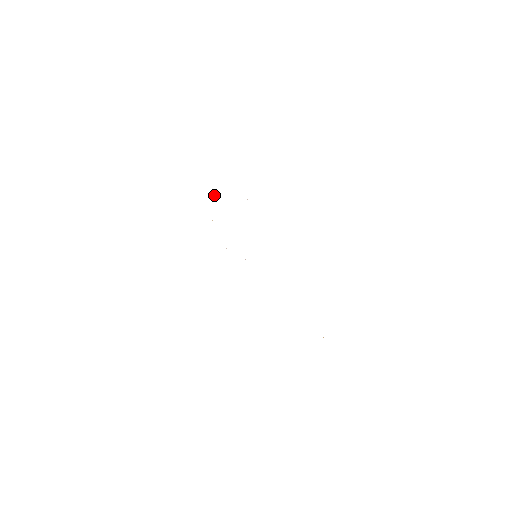
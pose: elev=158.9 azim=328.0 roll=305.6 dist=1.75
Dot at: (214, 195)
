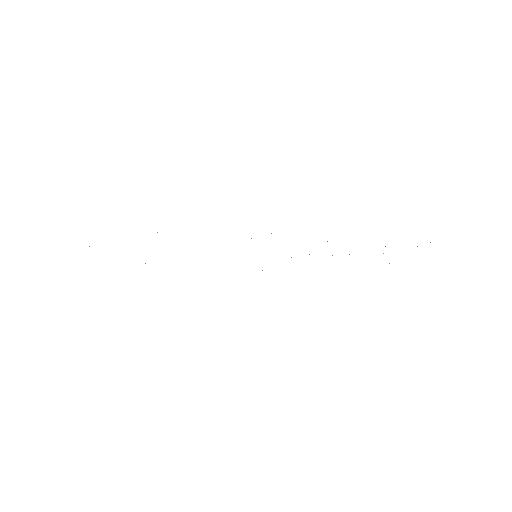
Dot at: occluded
